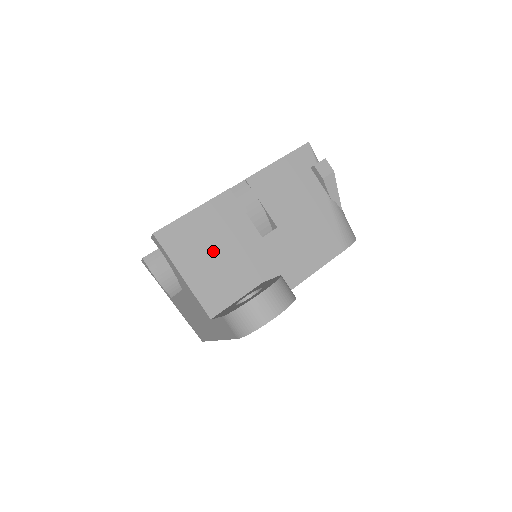
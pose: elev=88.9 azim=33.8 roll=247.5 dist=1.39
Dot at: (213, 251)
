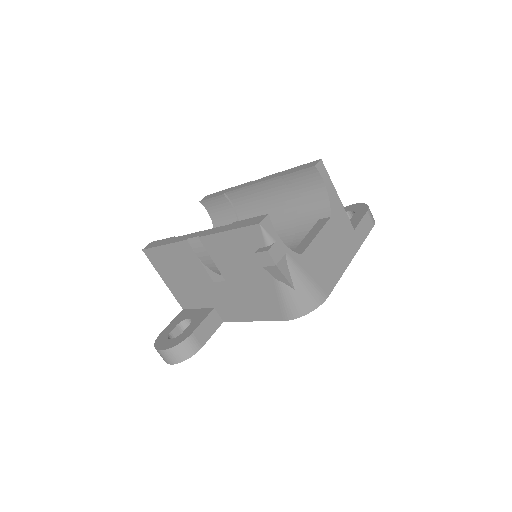
Dot at: (180, 275)
